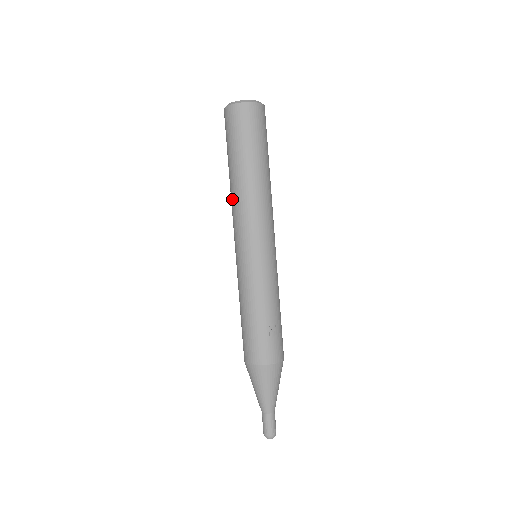
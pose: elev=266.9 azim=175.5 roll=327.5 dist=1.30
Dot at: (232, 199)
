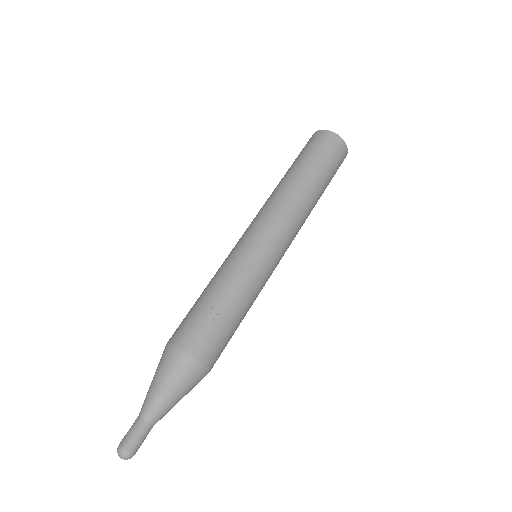
Dot at: occluded
